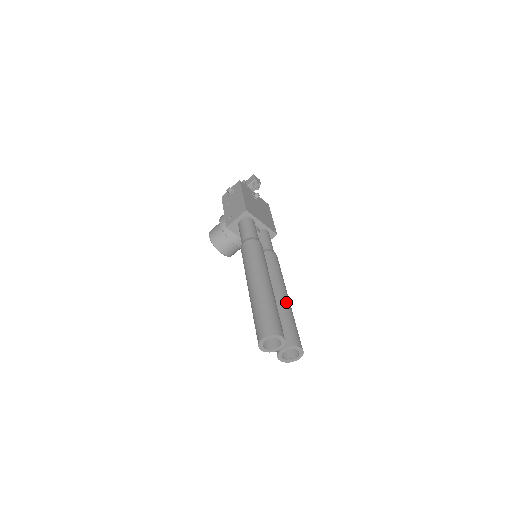
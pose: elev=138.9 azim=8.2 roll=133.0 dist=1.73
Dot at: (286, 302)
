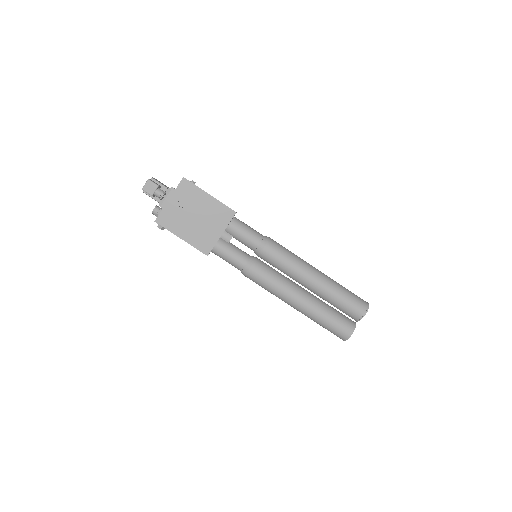
Dot at: (322, 289)
